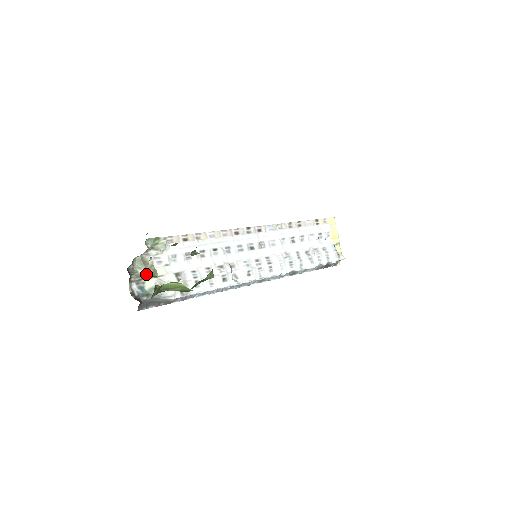
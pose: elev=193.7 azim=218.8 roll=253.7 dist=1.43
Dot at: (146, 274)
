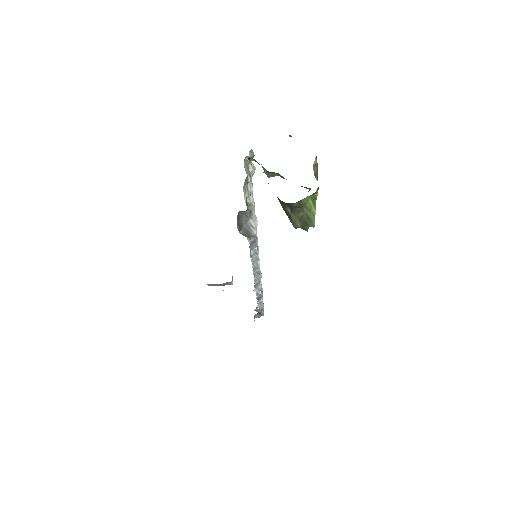
Dot at: (249, 183)
